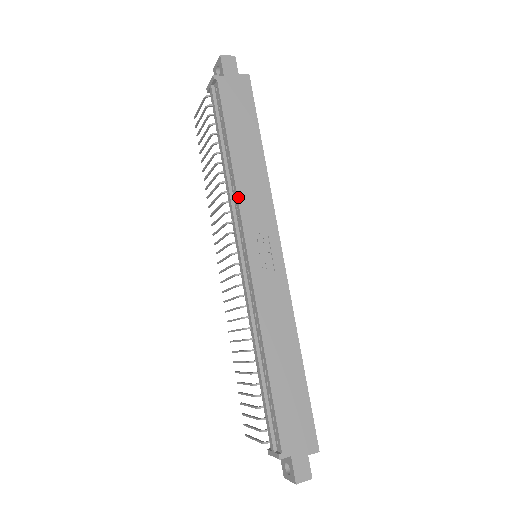
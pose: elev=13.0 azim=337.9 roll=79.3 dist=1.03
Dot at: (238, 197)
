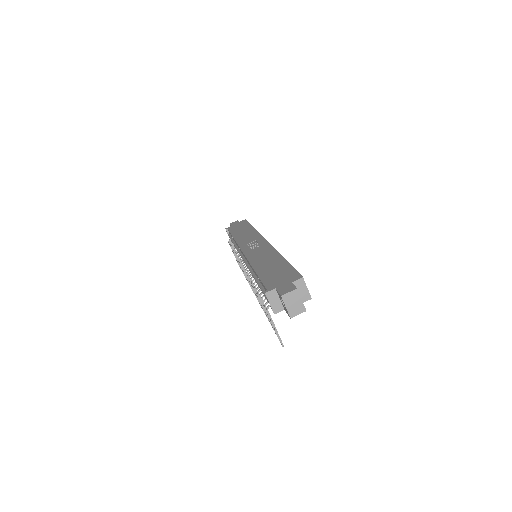
Dot at: (237, 242)
